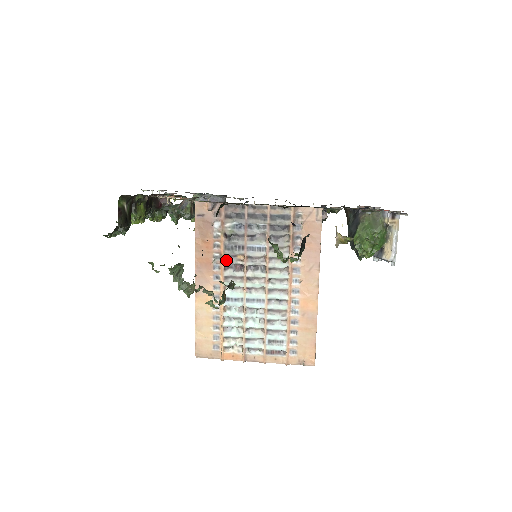
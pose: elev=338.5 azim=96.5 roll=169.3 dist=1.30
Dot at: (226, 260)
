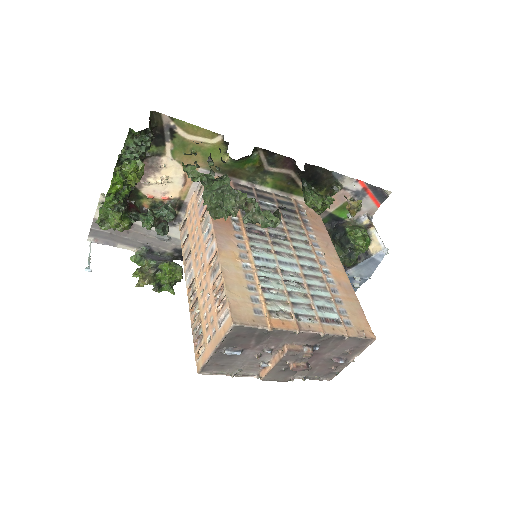
Dot at: occluded
